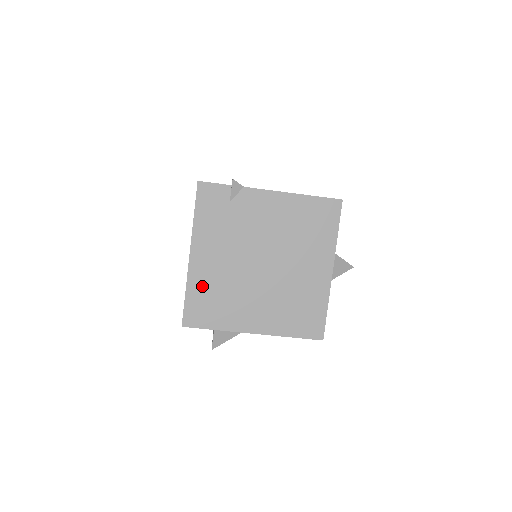
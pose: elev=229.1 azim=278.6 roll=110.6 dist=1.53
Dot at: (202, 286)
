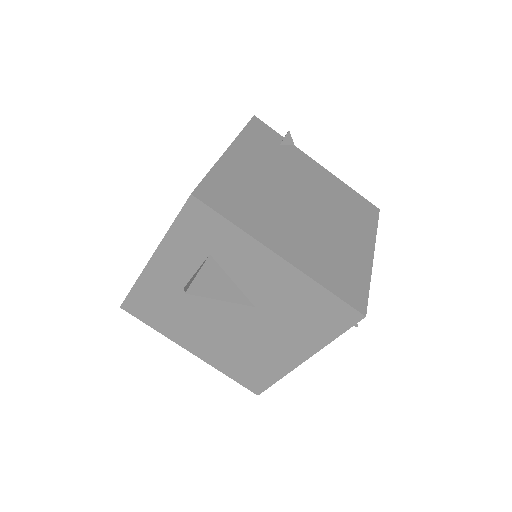
Dot at: (232, 178)
